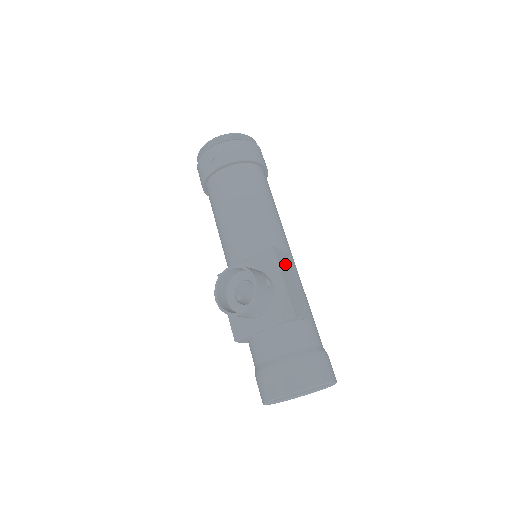
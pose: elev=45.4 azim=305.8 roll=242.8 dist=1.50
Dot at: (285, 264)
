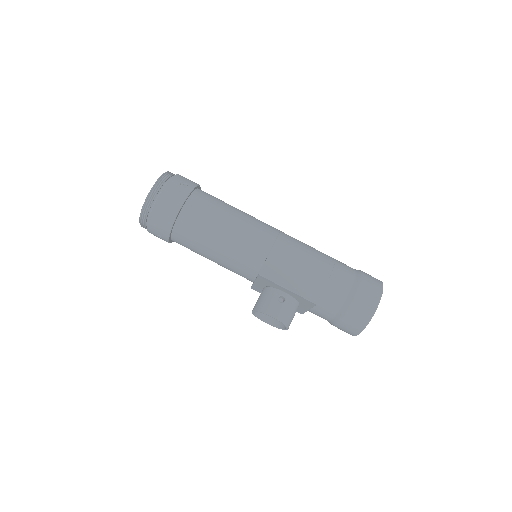
Dot at: (278, 269)
